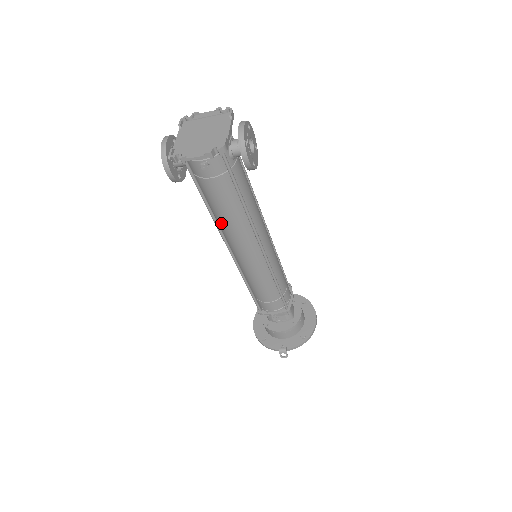
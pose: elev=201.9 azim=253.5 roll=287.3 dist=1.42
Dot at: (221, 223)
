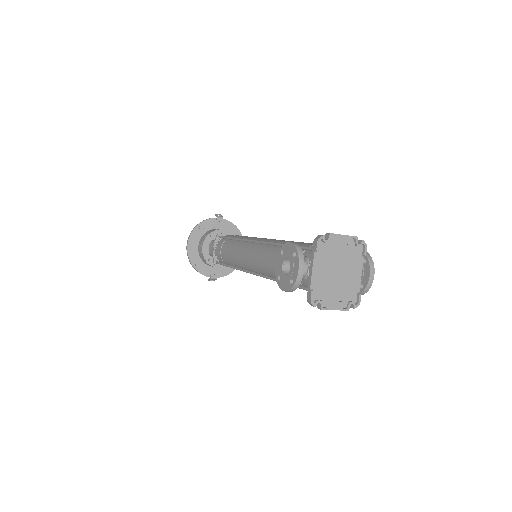
Dot at: occluded
